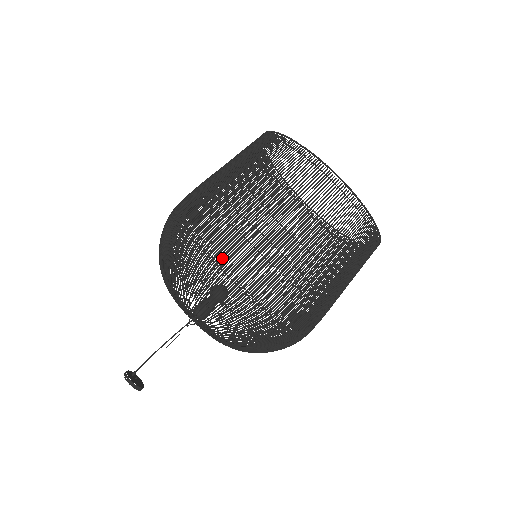
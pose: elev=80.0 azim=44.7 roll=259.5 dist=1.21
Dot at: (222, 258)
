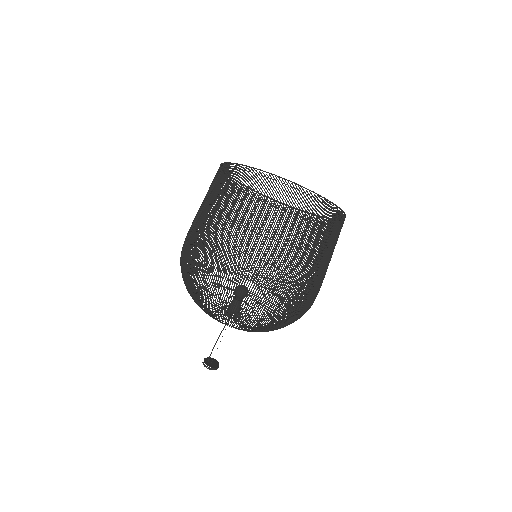
Dot at: occluded
